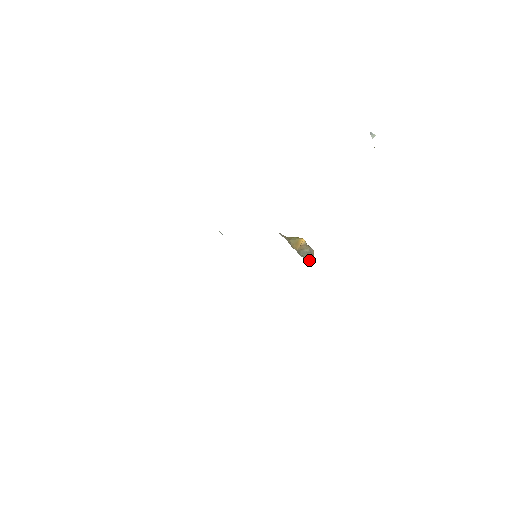
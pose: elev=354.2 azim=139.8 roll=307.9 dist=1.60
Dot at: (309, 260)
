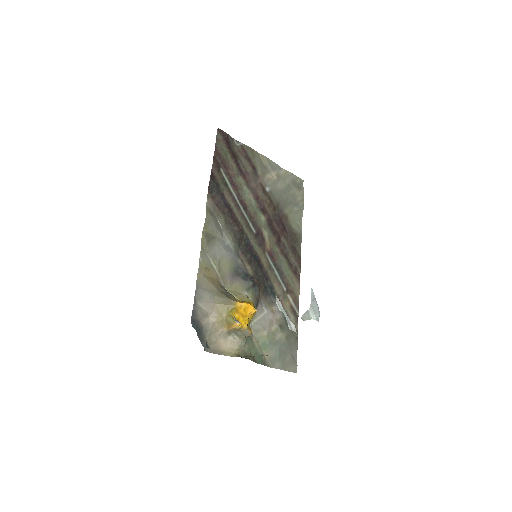
Dot at: (241, 340)
